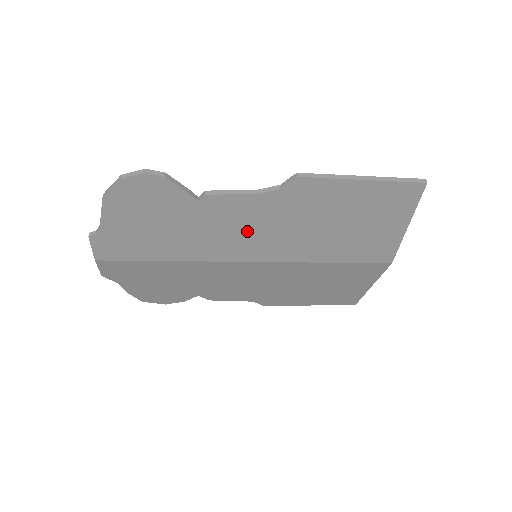
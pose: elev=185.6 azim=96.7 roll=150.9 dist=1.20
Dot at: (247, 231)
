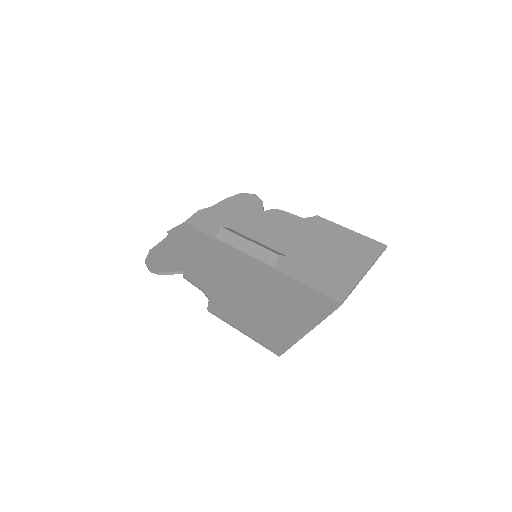
Dot at: (226, 273)
